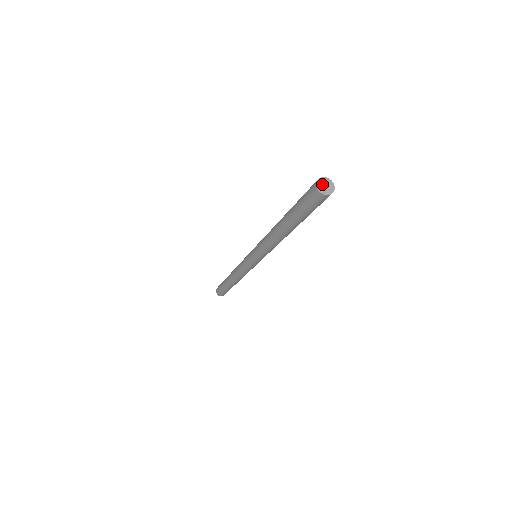
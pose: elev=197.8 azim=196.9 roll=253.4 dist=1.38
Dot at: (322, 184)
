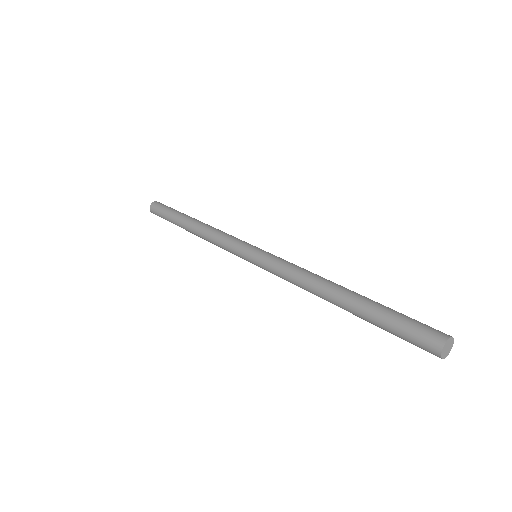
Dot at: (445, 350)
